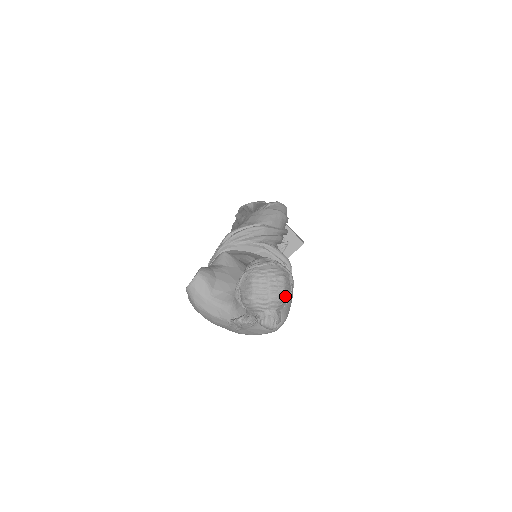
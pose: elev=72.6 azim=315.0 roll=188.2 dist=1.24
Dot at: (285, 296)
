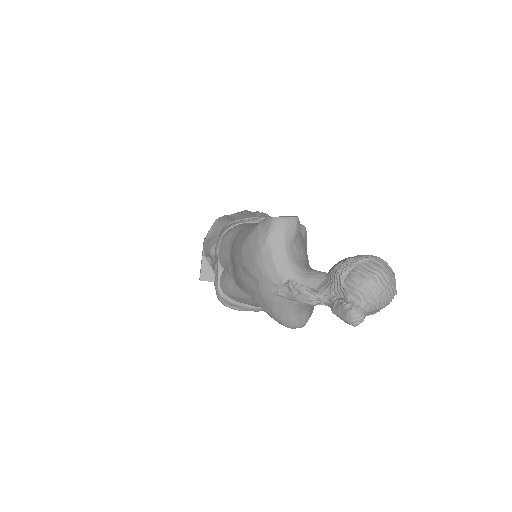
Dot at: (381, 308)
